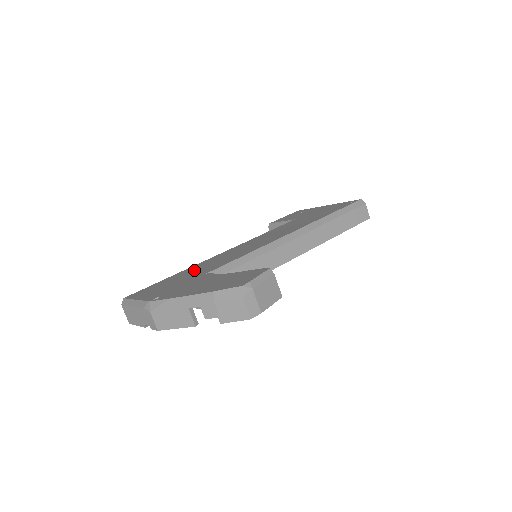
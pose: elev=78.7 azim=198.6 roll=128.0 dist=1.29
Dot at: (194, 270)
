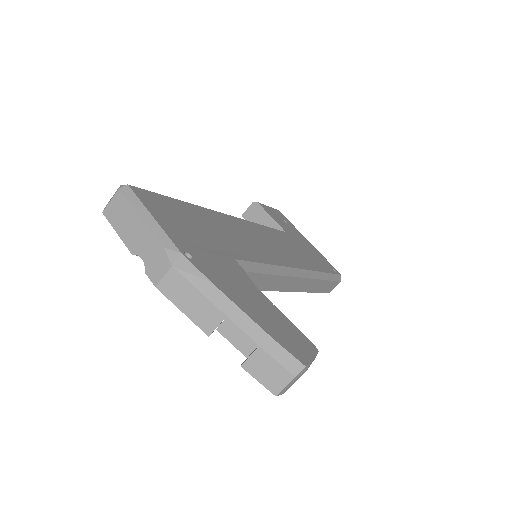
Dot at: (211, 225)
